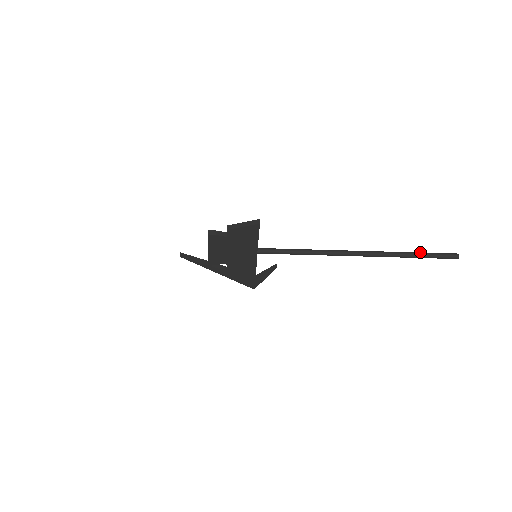
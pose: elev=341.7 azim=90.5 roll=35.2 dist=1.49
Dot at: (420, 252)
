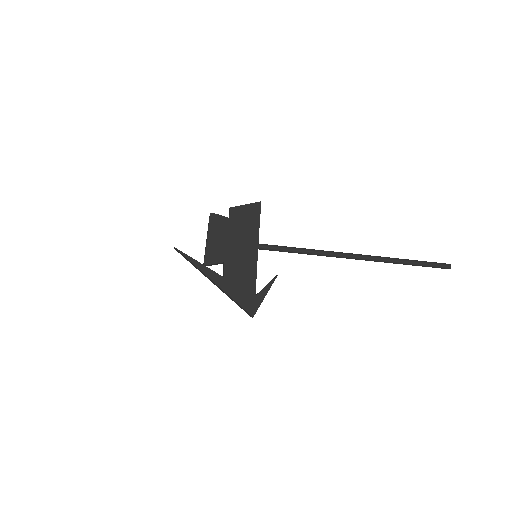
Dot at: (414, 261)
